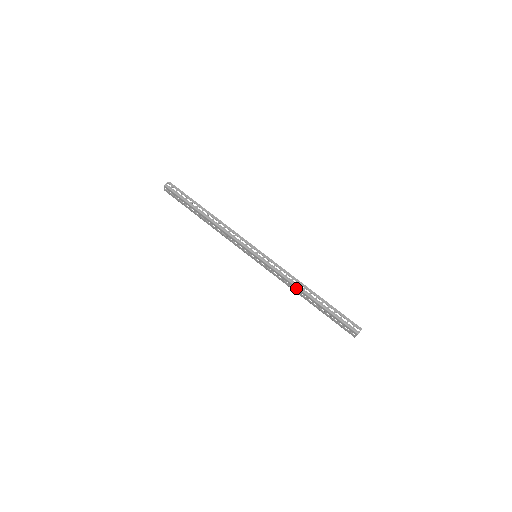
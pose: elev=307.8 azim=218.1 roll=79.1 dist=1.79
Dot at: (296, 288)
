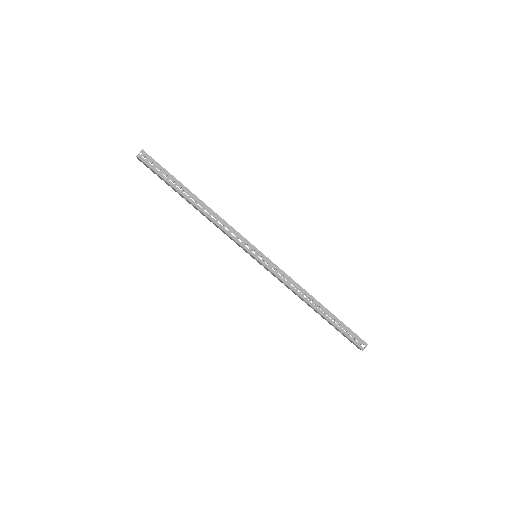
Dot at: (301, 298)
